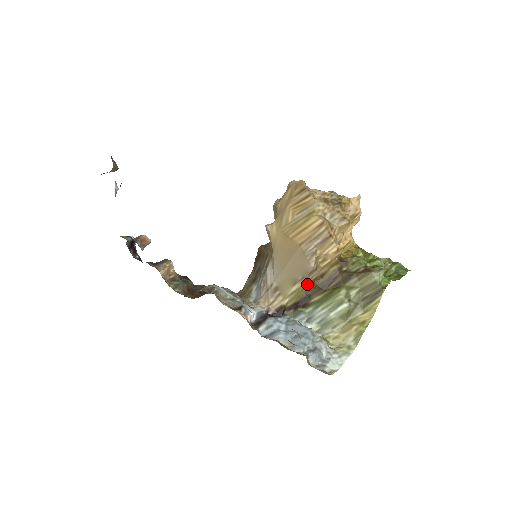
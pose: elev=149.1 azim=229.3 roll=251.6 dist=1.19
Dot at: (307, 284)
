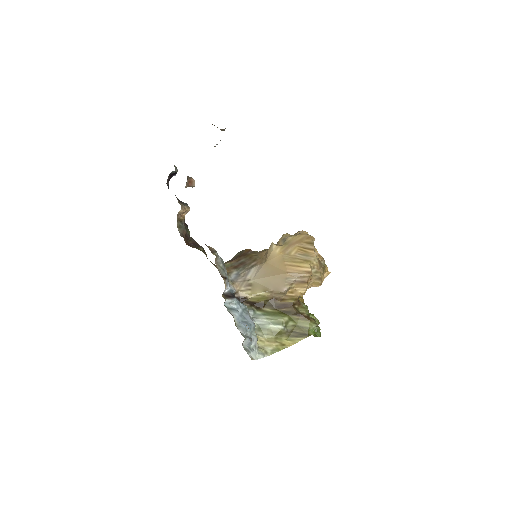
Dot at: (270, 297)
